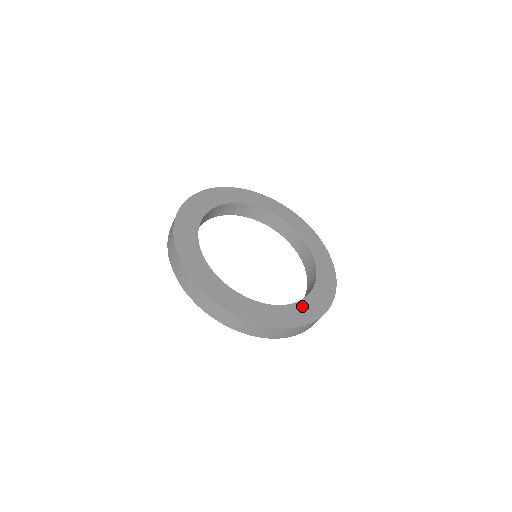
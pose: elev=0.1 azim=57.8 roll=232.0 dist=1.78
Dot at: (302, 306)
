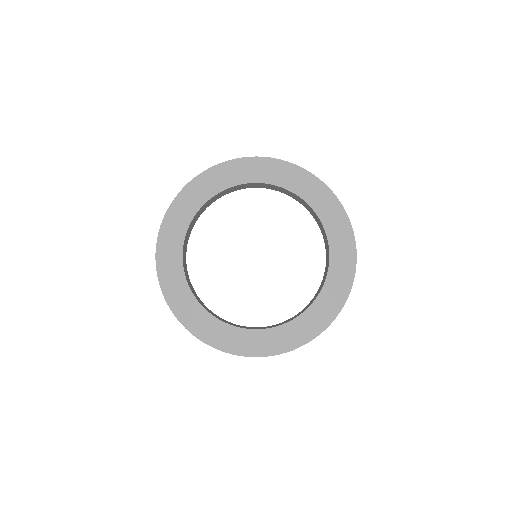
Dot at: (279, 333)
